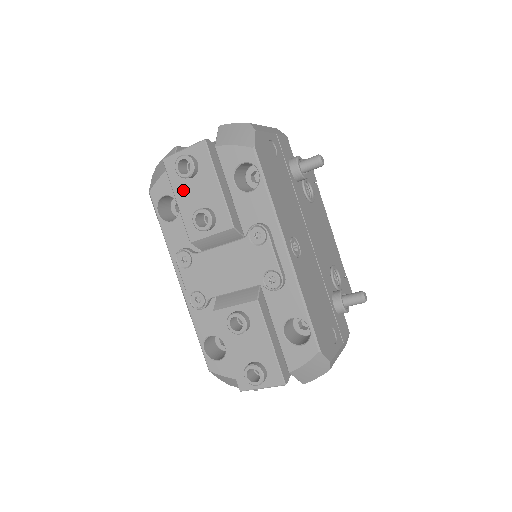
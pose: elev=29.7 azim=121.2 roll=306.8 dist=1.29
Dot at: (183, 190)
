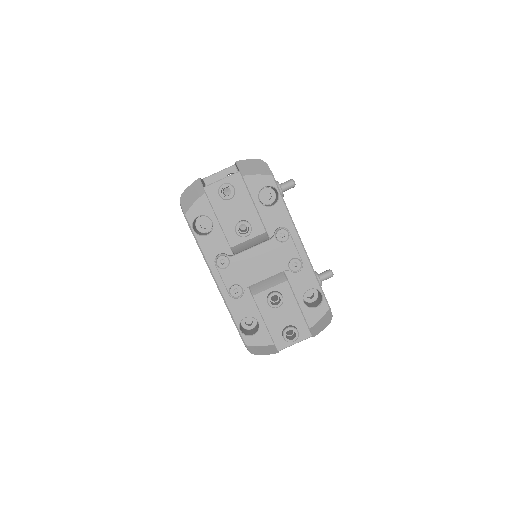
Dot at: (223, 209)
